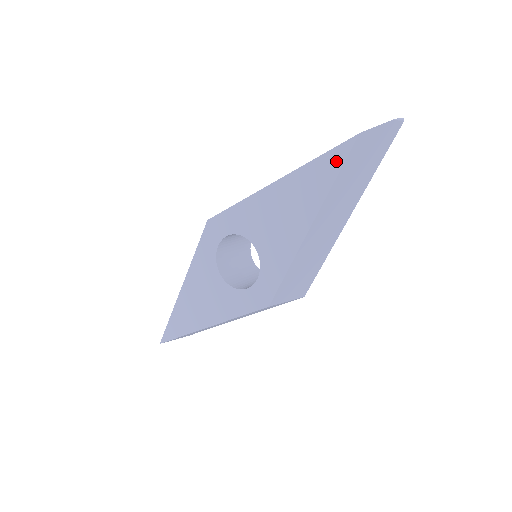
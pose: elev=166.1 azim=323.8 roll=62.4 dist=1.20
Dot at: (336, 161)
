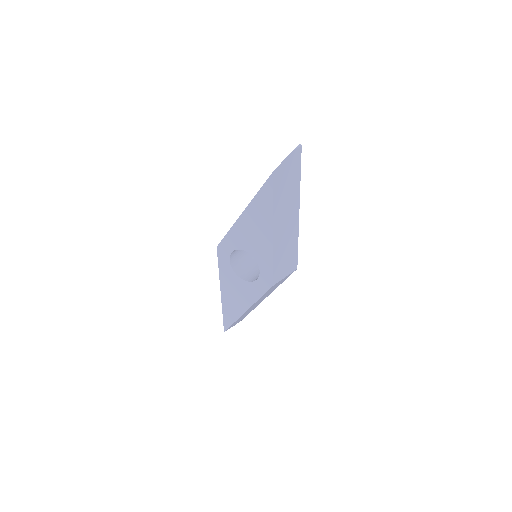
Dot at: (269, 191)
